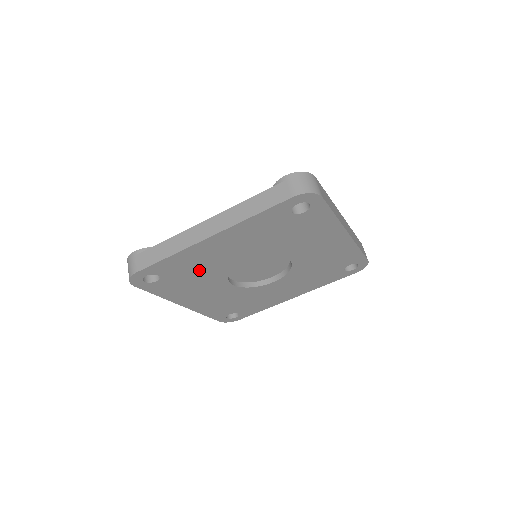
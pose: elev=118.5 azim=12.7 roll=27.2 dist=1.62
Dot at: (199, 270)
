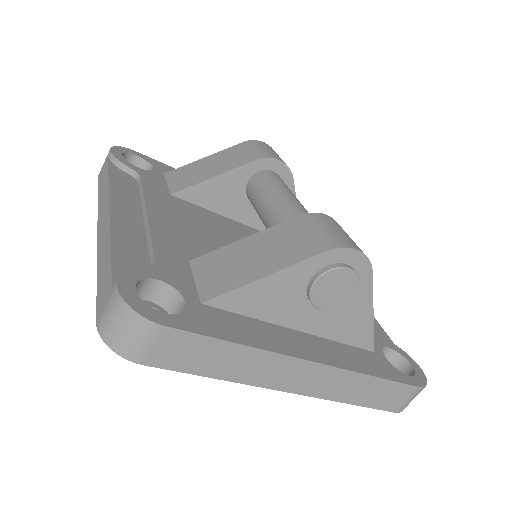
Dot at: occluded
